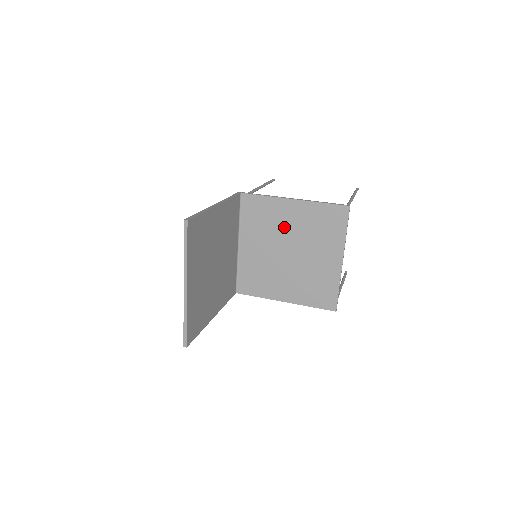
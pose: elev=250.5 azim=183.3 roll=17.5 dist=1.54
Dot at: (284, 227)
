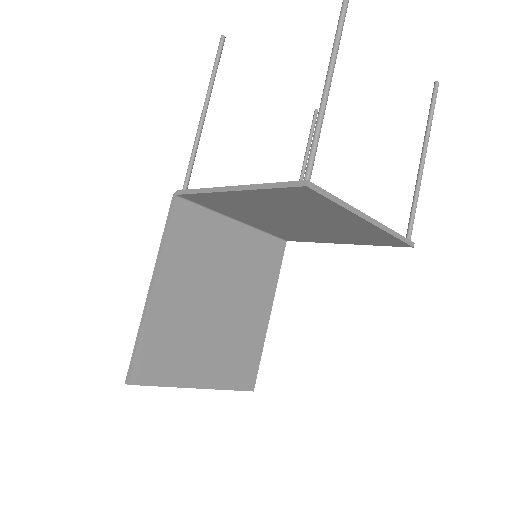
Dot at: (258, 208)
